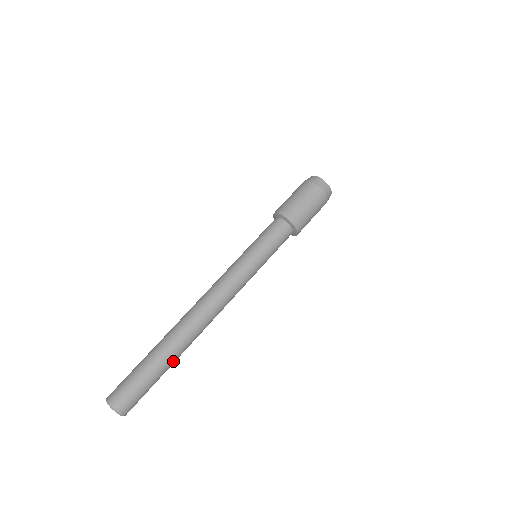
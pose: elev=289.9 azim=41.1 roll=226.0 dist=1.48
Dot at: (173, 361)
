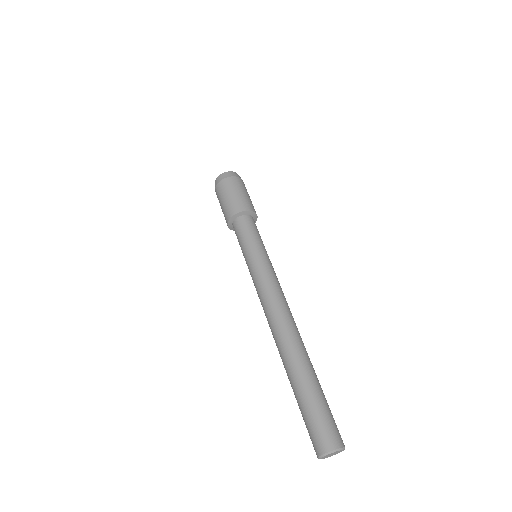
Dot at: occluded
